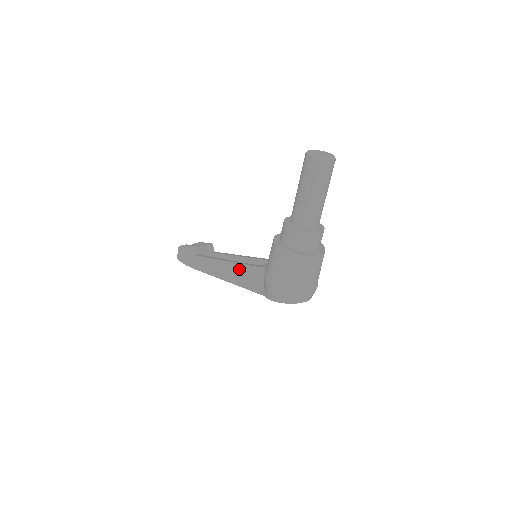
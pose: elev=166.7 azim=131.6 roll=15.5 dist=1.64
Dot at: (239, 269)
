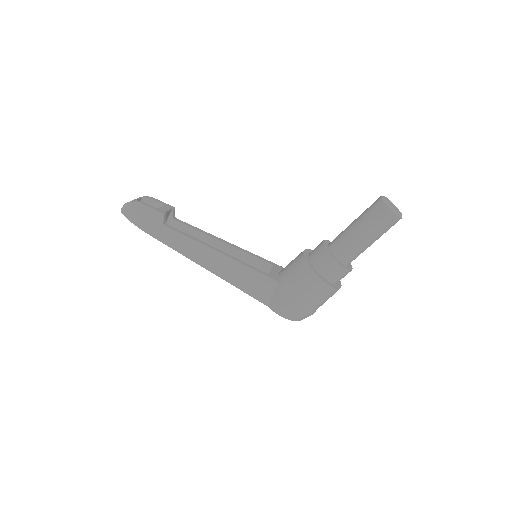
Dot at: (240, 269)
